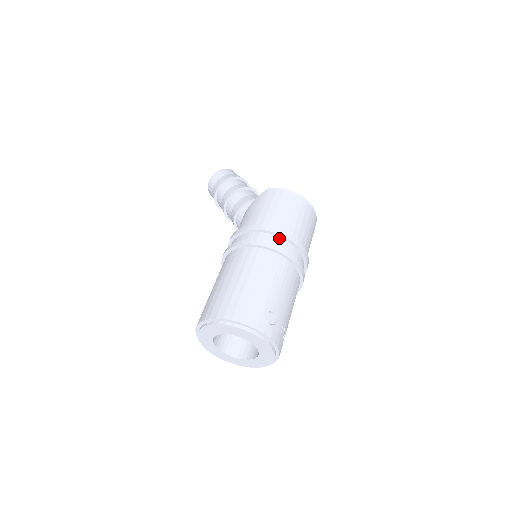
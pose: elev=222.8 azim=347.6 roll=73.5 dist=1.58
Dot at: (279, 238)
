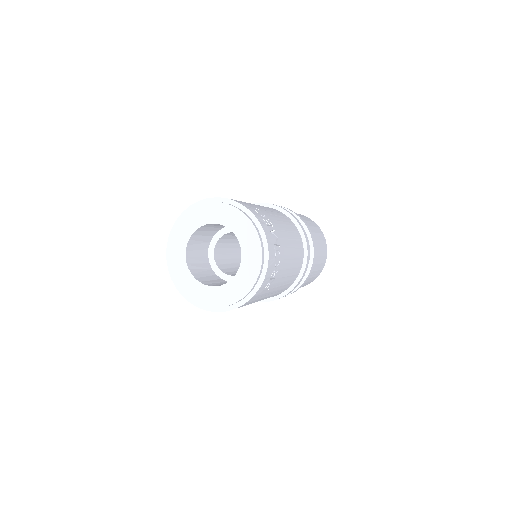
Dot at: occluded
